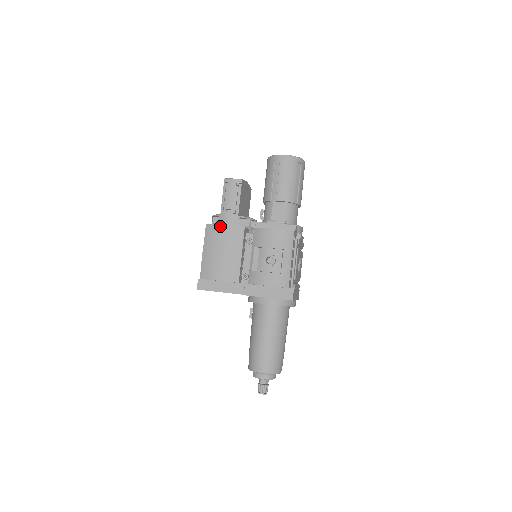
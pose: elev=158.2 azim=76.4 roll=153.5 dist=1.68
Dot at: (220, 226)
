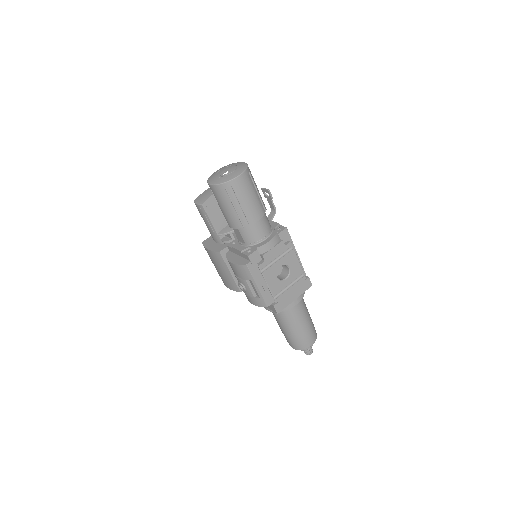
Dot at: (206, 250)
